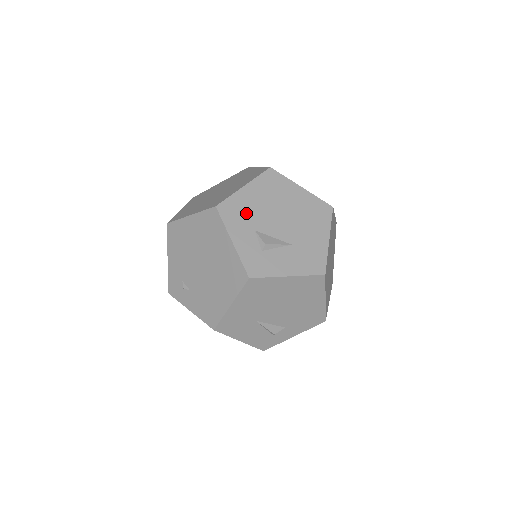
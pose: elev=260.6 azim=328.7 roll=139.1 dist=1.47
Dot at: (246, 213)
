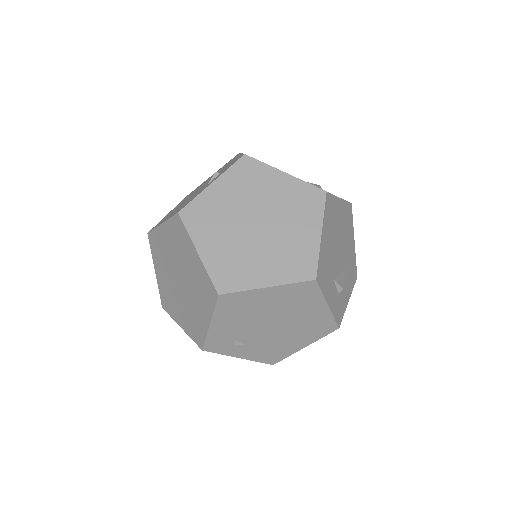
Dot at: (328, 265)
